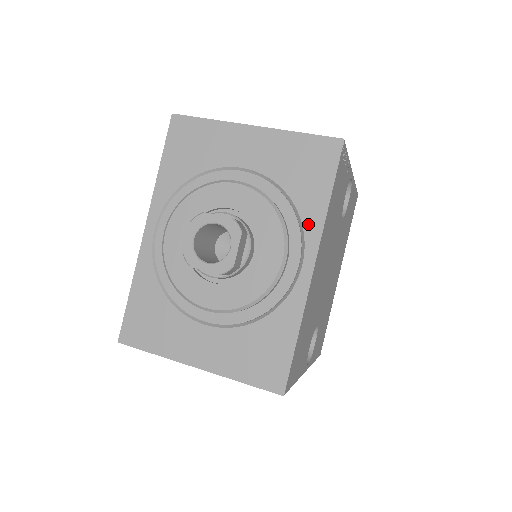
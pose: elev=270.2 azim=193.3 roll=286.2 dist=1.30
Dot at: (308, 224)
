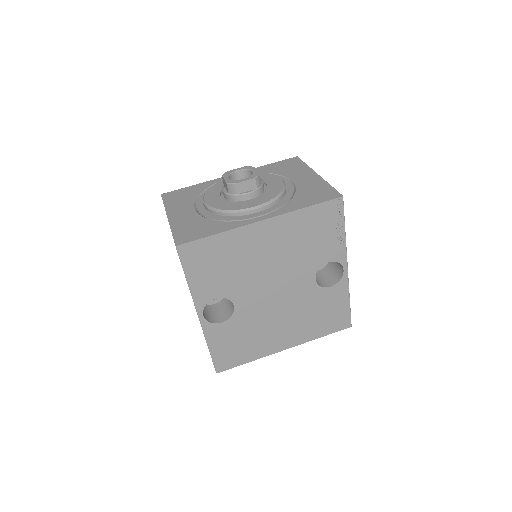
Dot at: (284, 208)
